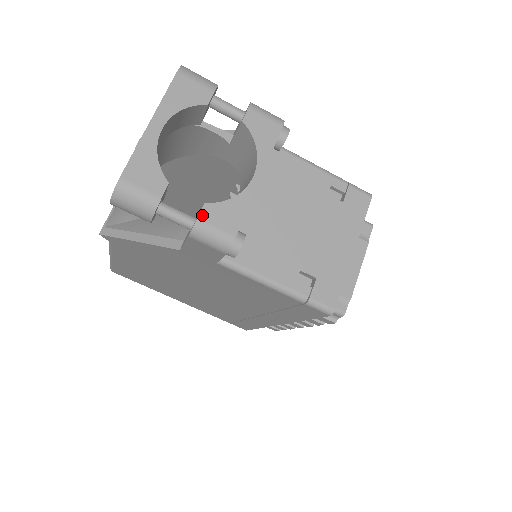
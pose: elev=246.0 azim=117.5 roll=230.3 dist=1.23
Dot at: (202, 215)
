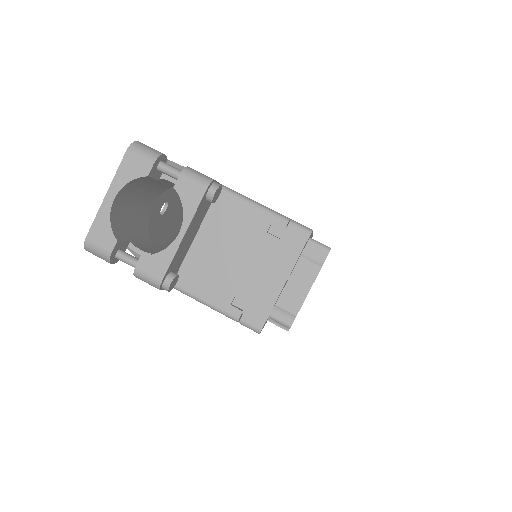
Dot at: (139, 264)
